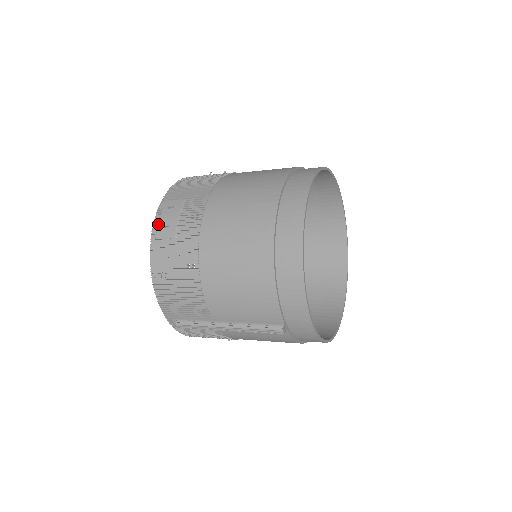
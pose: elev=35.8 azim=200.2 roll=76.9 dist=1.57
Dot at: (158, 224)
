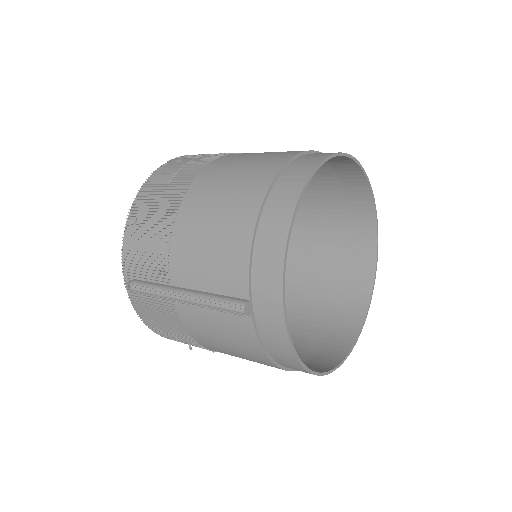
Dot at: (158, 172)
